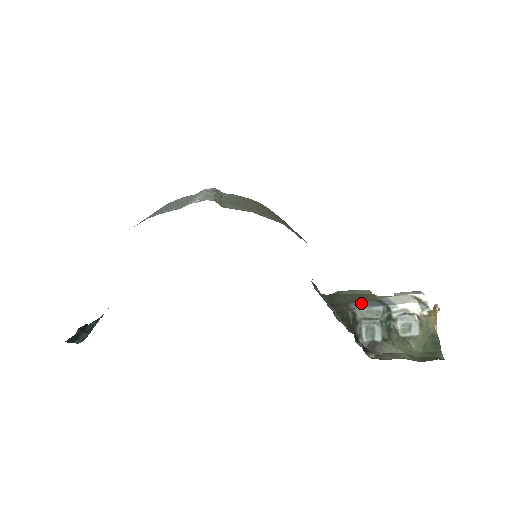
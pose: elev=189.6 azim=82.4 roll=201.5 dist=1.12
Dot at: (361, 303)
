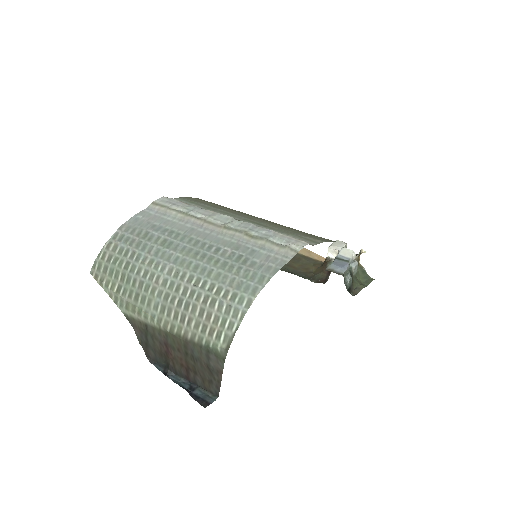
Dot at: (338, 266)
